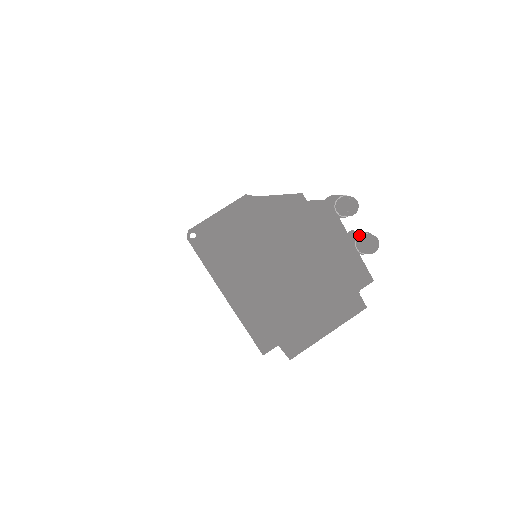
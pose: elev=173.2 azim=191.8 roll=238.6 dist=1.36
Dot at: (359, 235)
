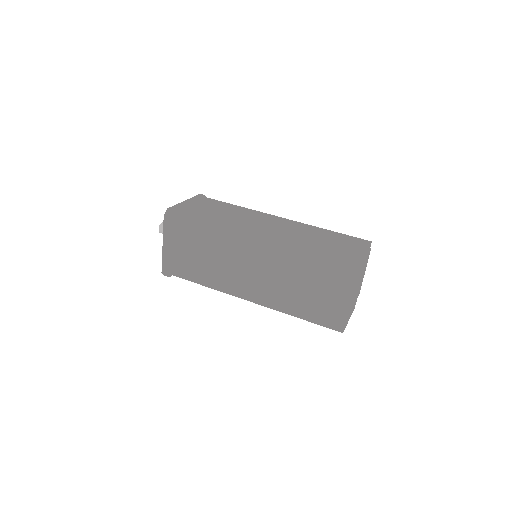
Dot at: occluded
